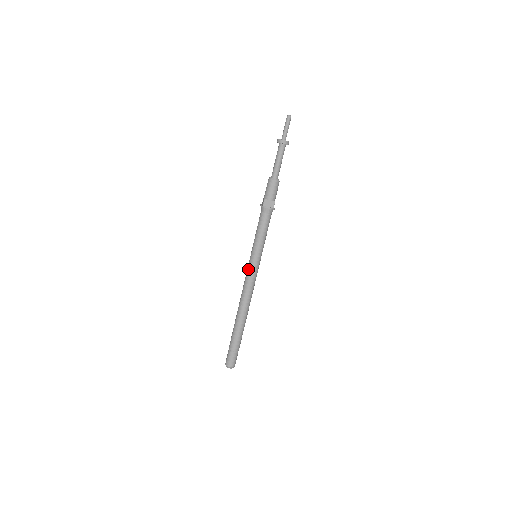
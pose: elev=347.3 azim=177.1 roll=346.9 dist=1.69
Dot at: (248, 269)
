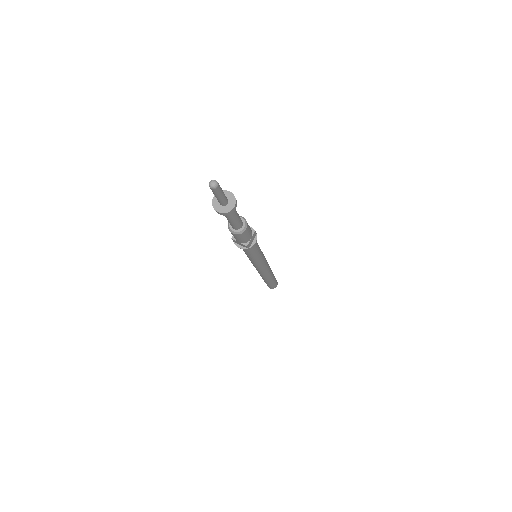
Dot at: (259, 268)
